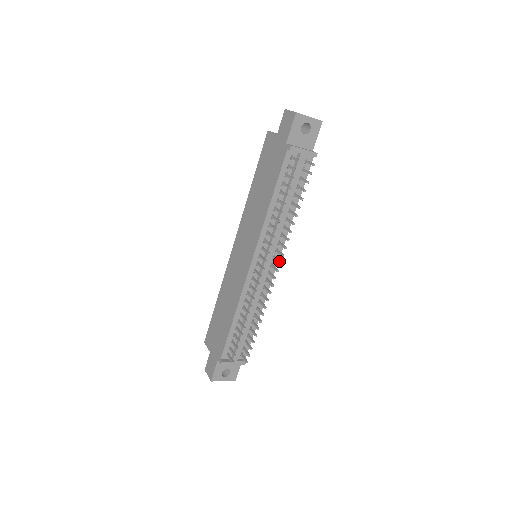
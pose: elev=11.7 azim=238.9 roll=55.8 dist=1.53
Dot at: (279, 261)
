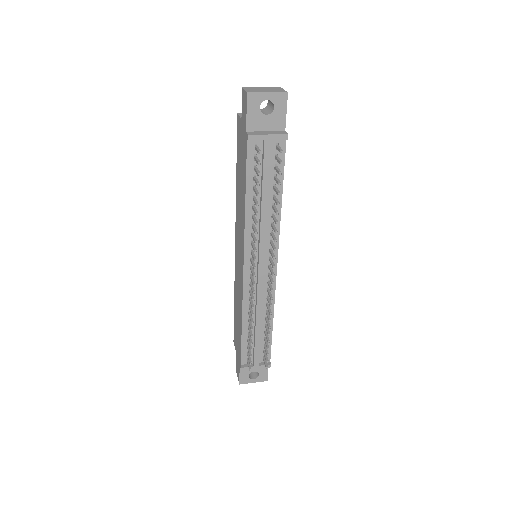
Dot at: (272, 264)
